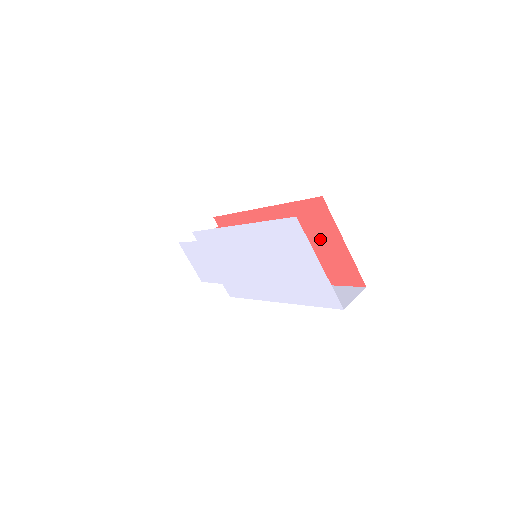
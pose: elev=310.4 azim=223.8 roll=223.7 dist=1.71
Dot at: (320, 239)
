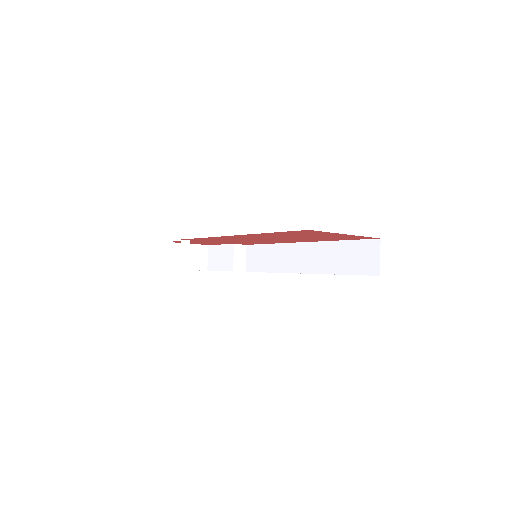
Dot at: occluded
